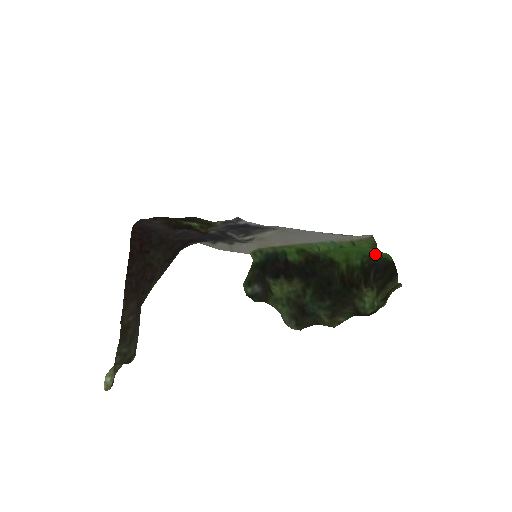
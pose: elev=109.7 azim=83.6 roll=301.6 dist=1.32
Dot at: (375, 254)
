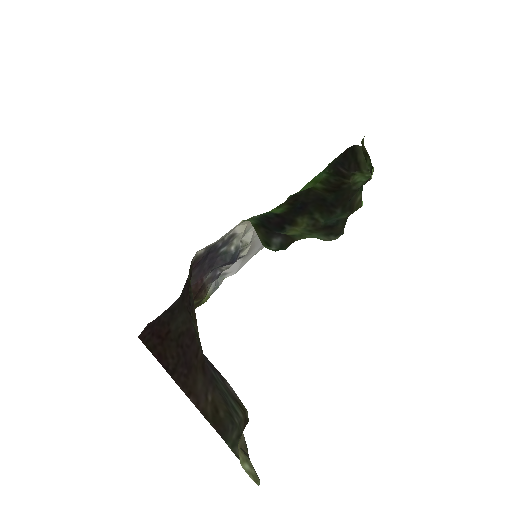
Dot at: (328, 164)
